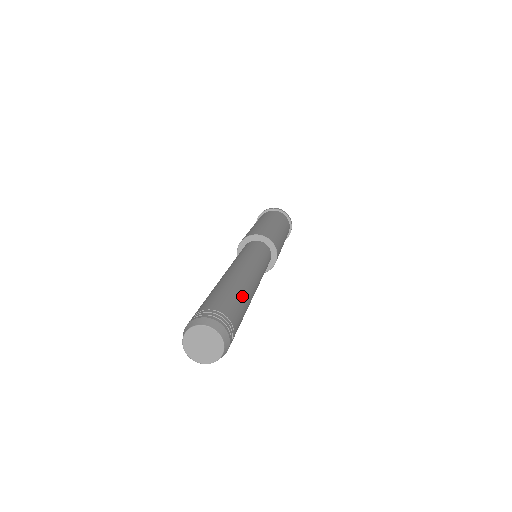
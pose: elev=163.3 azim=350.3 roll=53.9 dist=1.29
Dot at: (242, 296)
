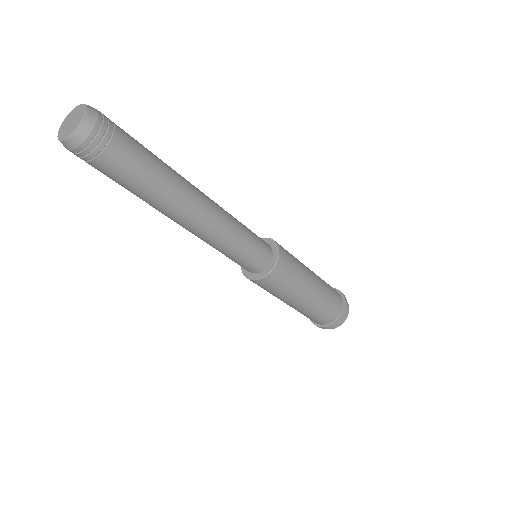
Dot at: occluded
